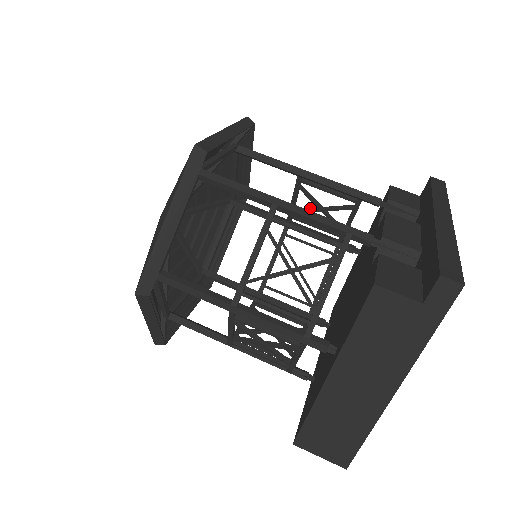
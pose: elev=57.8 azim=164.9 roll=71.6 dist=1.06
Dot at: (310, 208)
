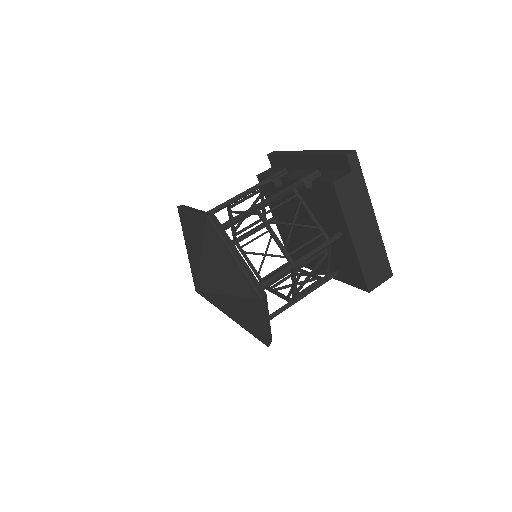
Dot at: occluded
